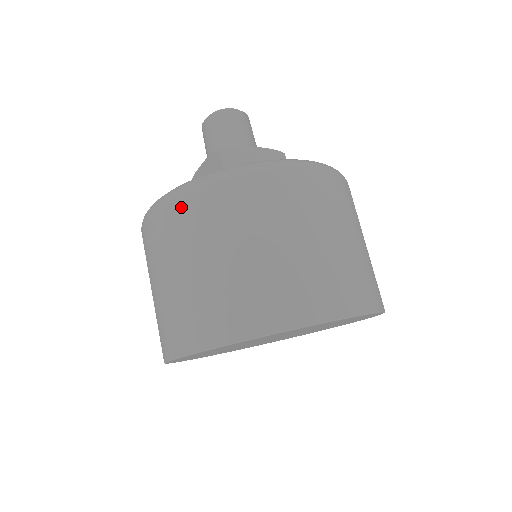
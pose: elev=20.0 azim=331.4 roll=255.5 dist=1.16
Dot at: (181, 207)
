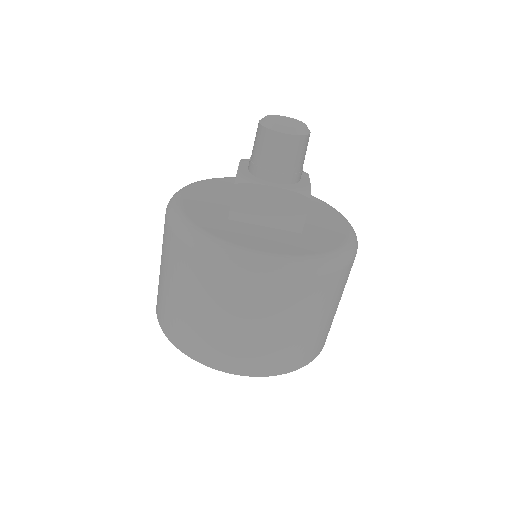
Dot at: (169, 237)
